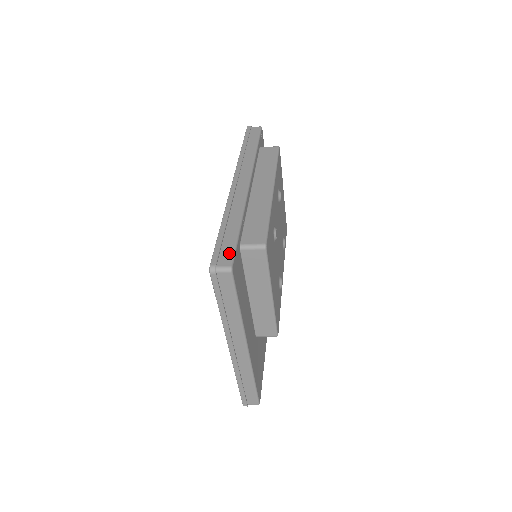
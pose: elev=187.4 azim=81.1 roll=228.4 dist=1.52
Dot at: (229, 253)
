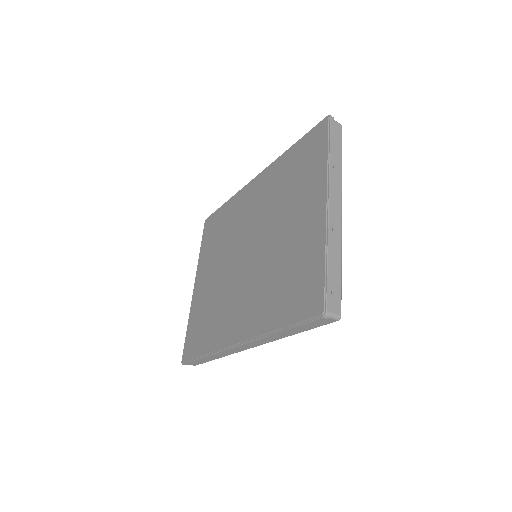
Dot at: occluded
